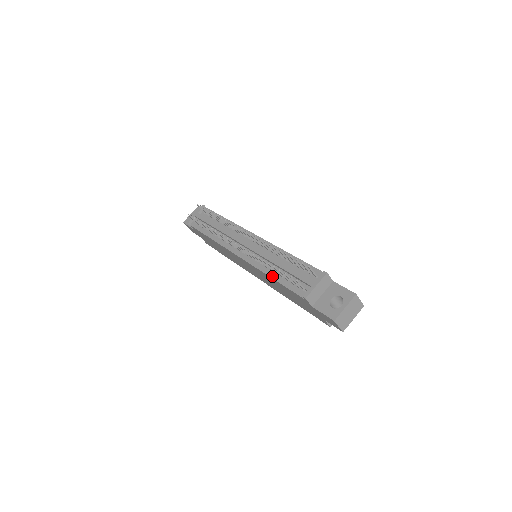
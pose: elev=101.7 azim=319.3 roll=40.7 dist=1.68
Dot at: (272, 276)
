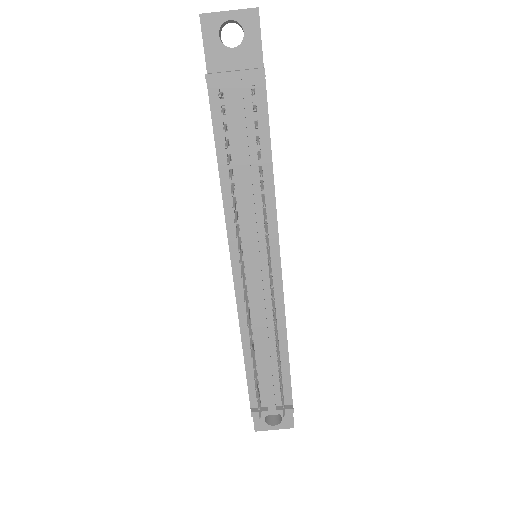
Dot at: (245, 352)
